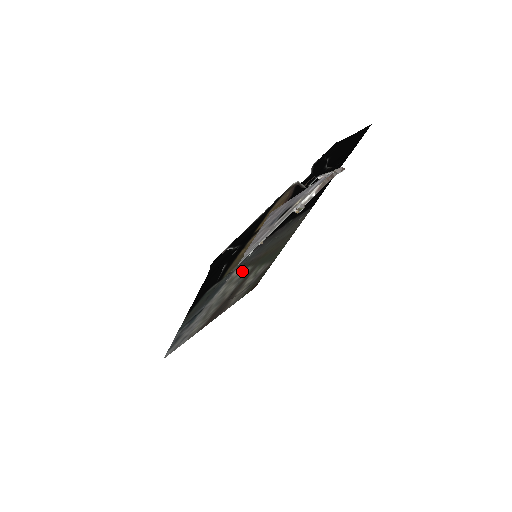
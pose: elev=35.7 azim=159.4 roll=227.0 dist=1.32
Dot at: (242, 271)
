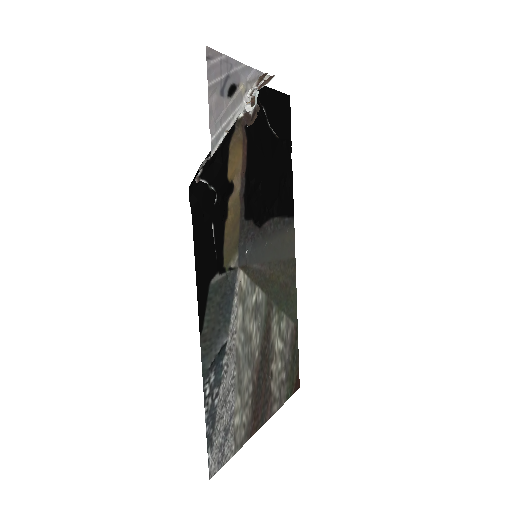
Dot at: (252, 289)
